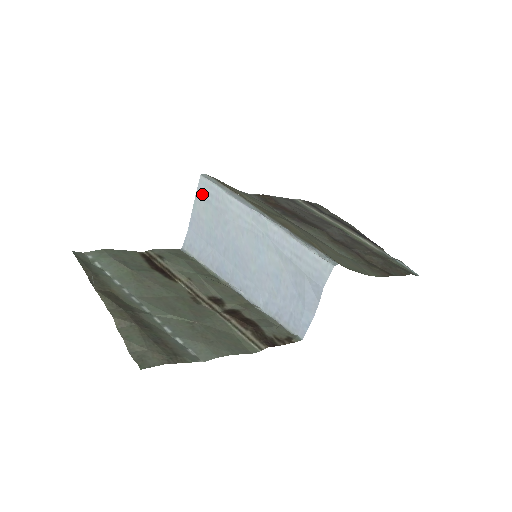
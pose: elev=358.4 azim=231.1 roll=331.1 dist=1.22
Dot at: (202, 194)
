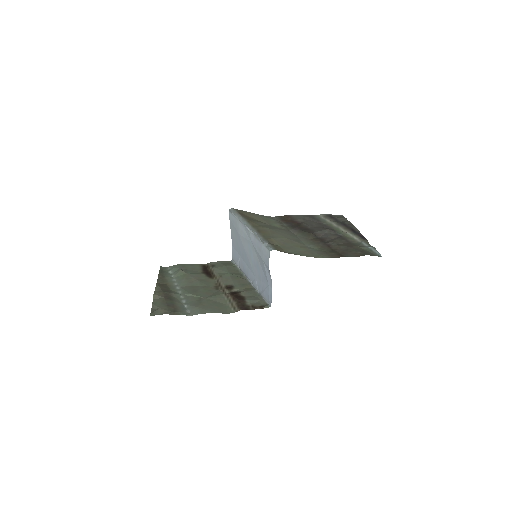
Dot at: (231, 222)
